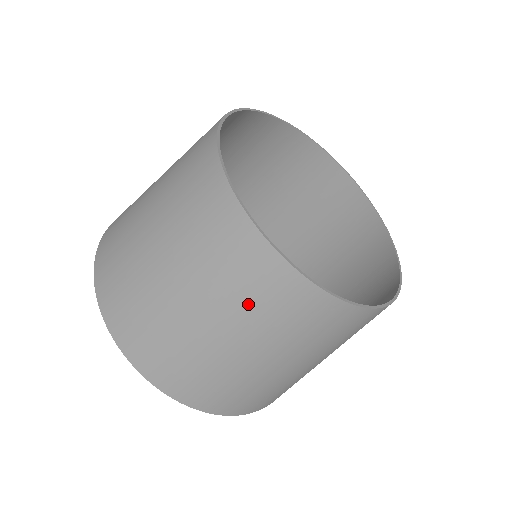
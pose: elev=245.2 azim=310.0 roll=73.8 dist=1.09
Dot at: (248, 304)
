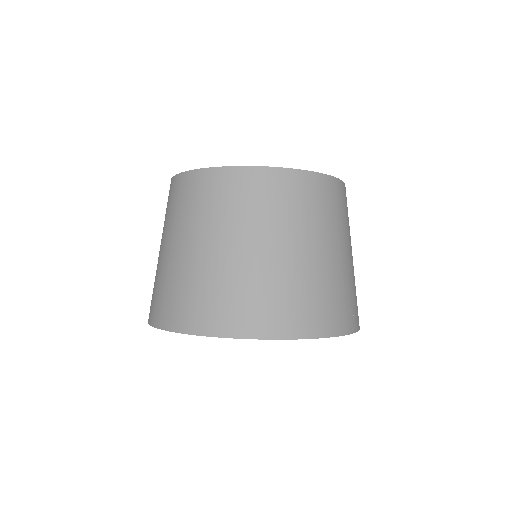
Dot at: (240, 211)
